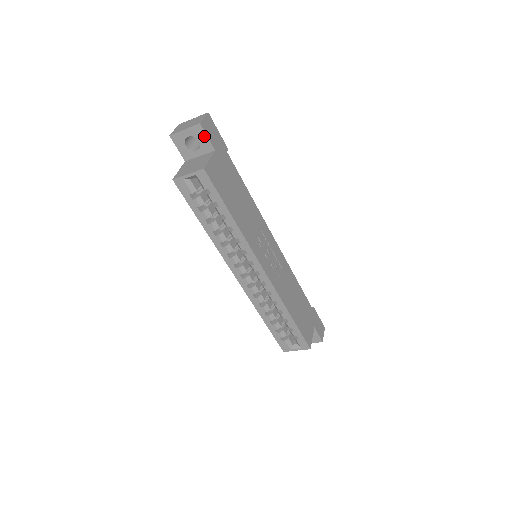
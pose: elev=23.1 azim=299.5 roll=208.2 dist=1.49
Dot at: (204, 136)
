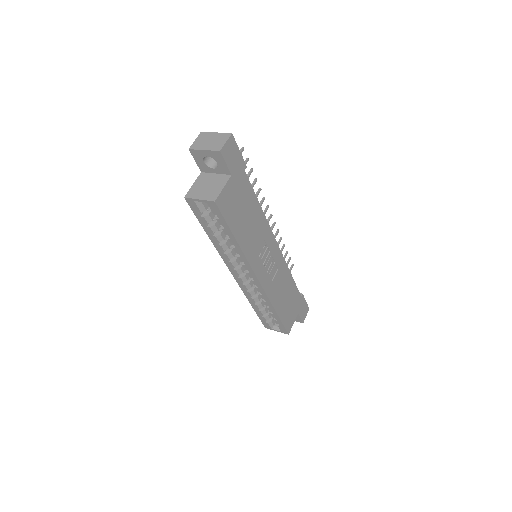
Dot at: (222, 161)
